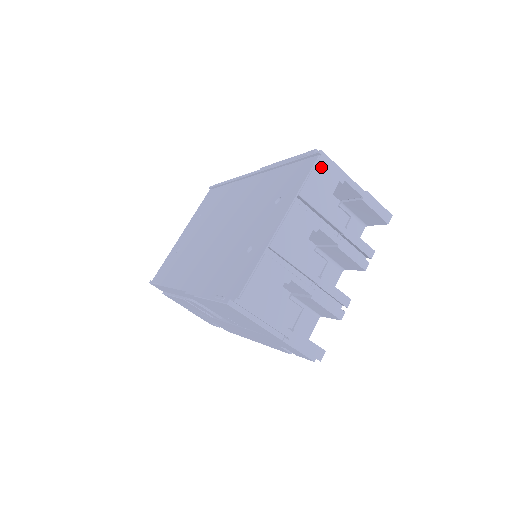
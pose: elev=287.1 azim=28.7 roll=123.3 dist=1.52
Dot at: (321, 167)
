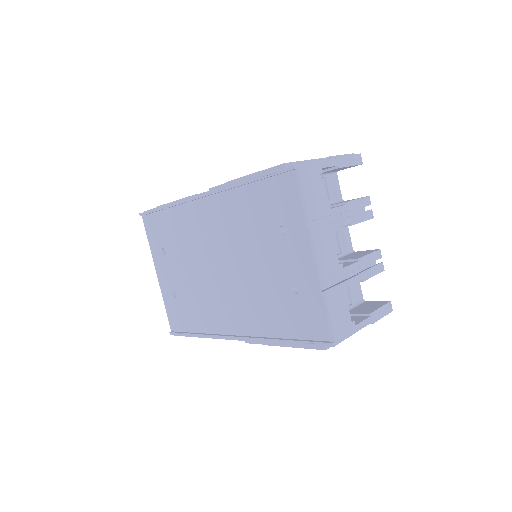
Dot at: (304, 179)
